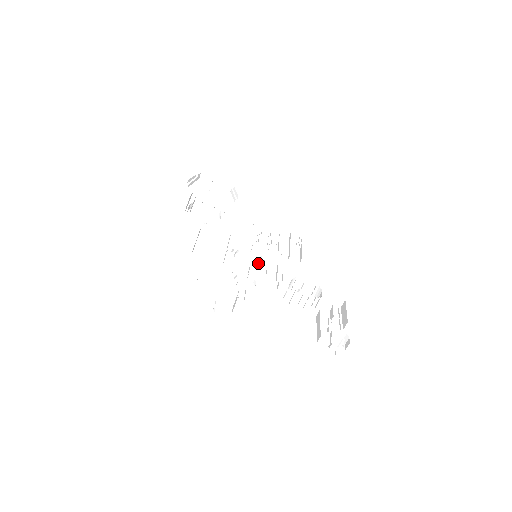
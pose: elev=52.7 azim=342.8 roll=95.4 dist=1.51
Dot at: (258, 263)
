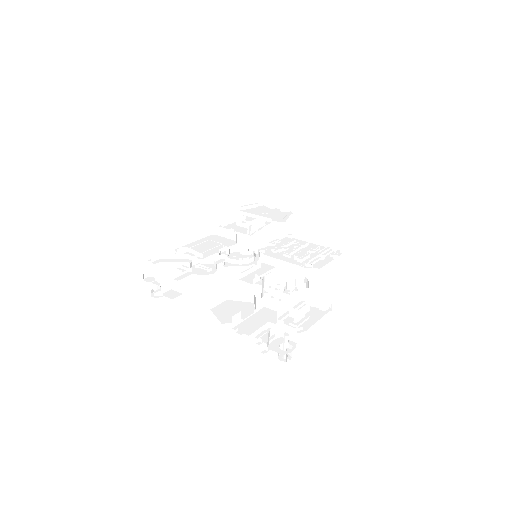
Dot at: (250, 260)
